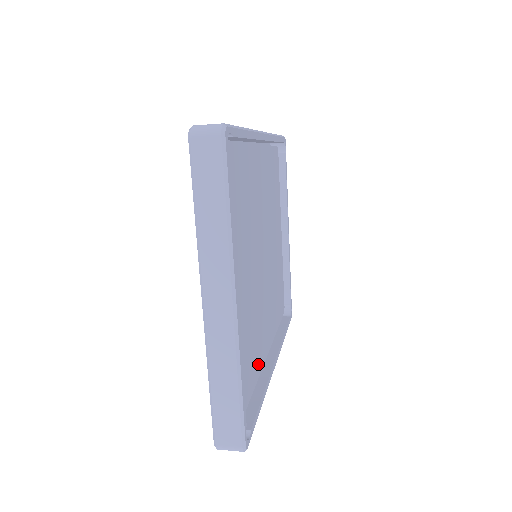
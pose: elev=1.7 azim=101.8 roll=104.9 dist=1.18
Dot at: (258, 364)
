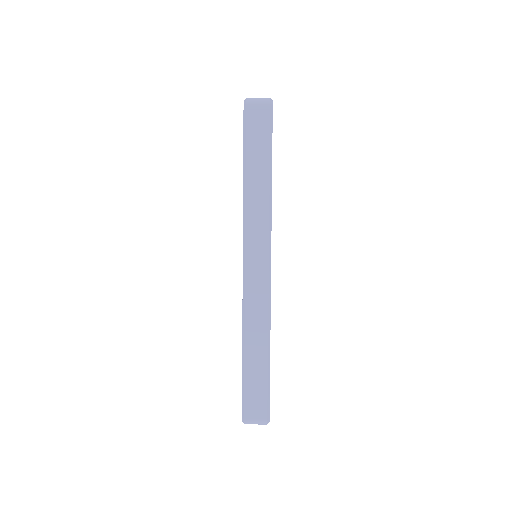
Dot at: occluded
